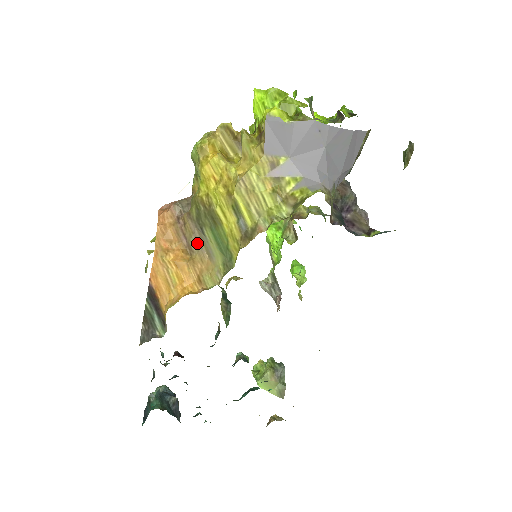
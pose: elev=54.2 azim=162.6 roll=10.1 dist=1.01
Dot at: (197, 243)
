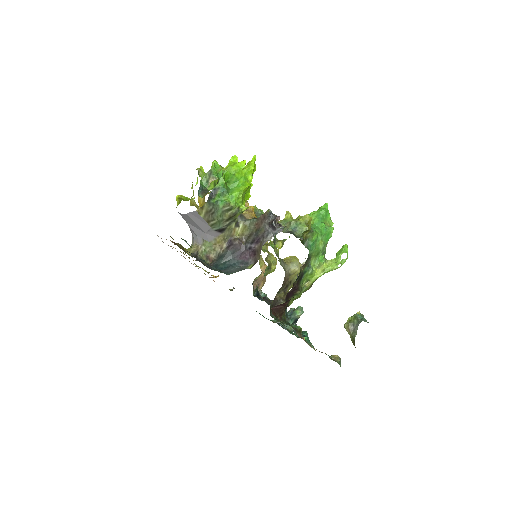
Dot at: occluded
